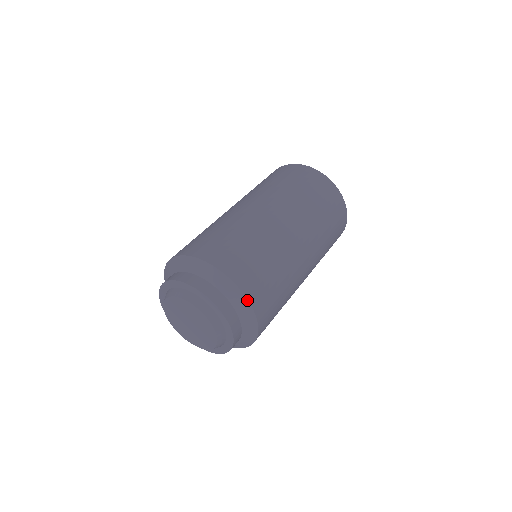
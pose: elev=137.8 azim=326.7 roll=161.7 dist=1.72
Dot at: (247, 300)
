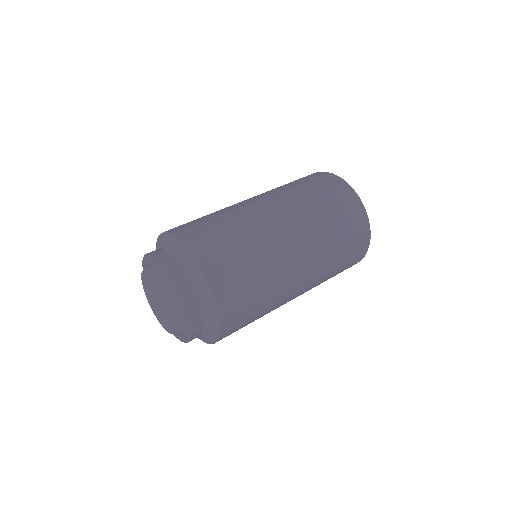
Dot at: (219, 329)
